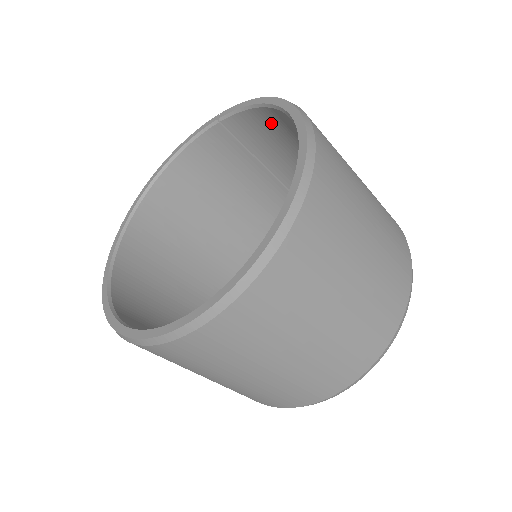
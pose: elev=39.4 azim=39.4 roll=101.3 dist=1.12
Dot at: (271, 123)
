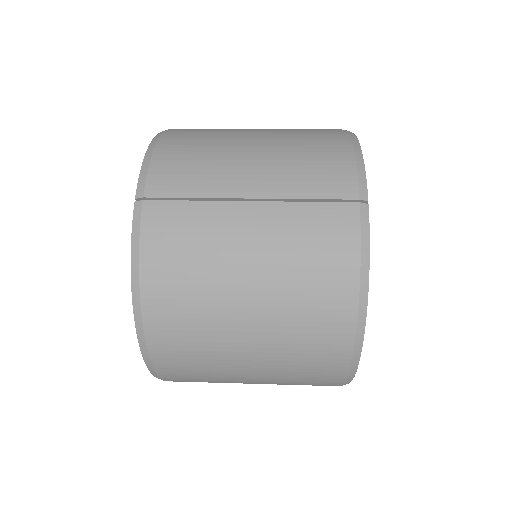
Dot at: occluded
